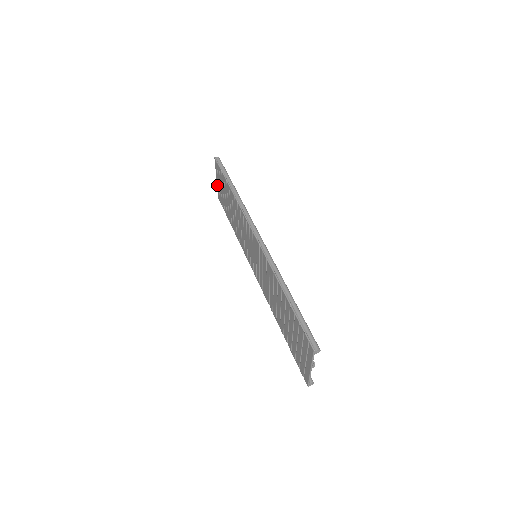
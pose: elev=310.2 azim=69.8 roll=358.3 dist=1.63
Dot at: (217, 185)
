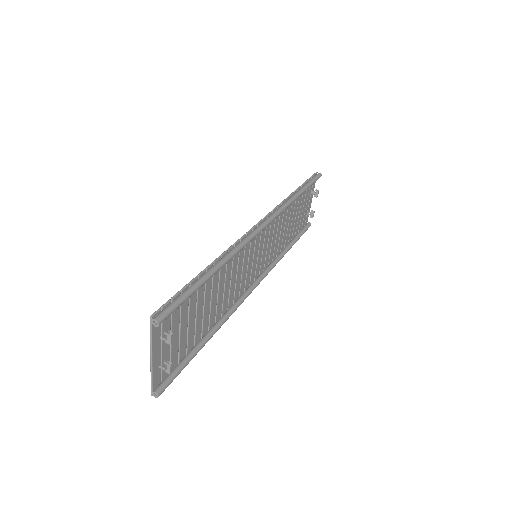
Dot at: (309, 207)
